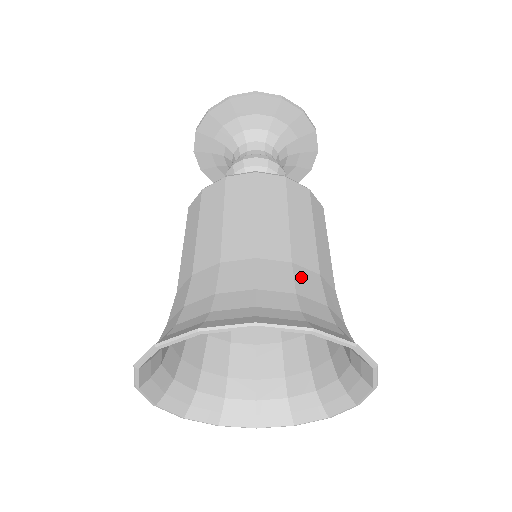
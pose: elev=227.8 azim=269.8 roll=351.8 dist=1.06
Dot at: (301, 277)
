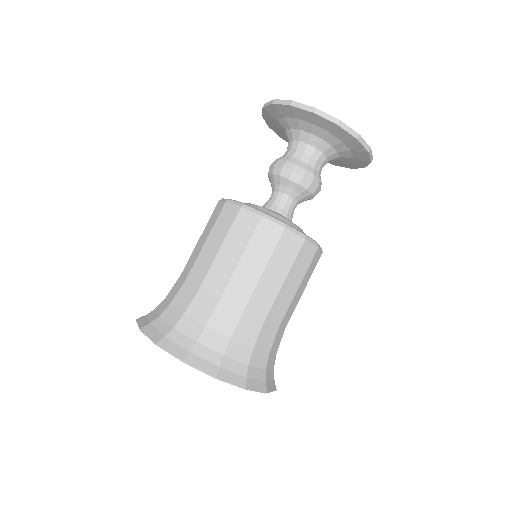
Dot at: (277, 337)
